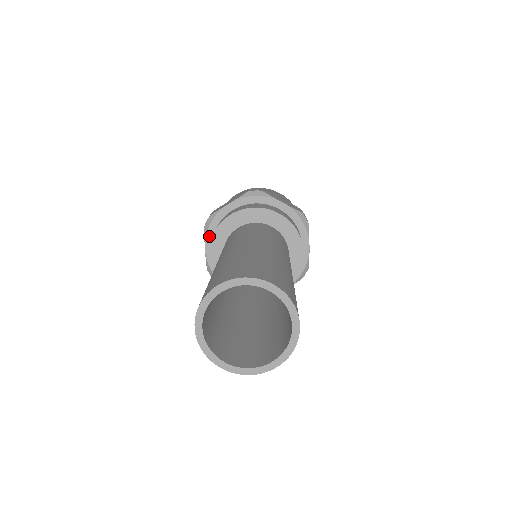
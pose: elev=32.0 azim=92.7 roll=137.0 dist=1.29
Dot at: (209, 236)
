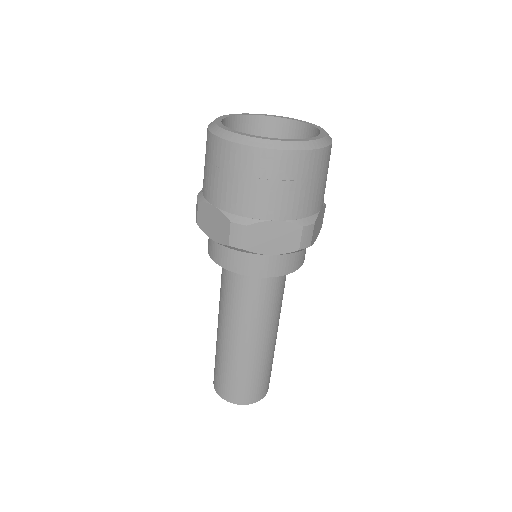
Dot at: occluded
